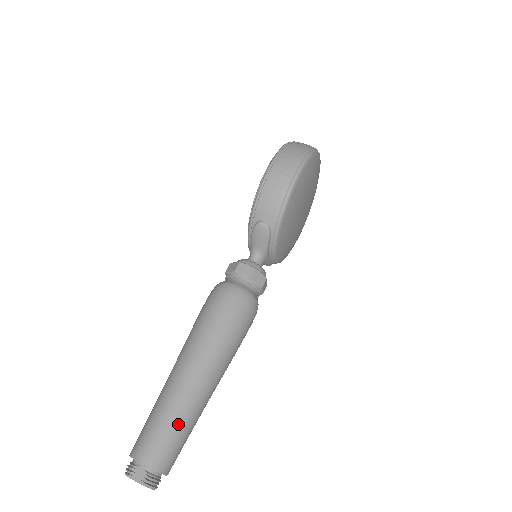
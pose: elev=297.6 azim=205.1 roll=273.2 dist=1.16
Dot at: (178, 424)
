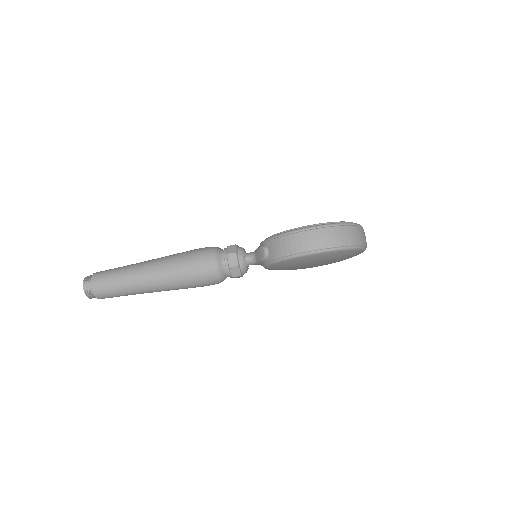
Dot at: (120, 288)
